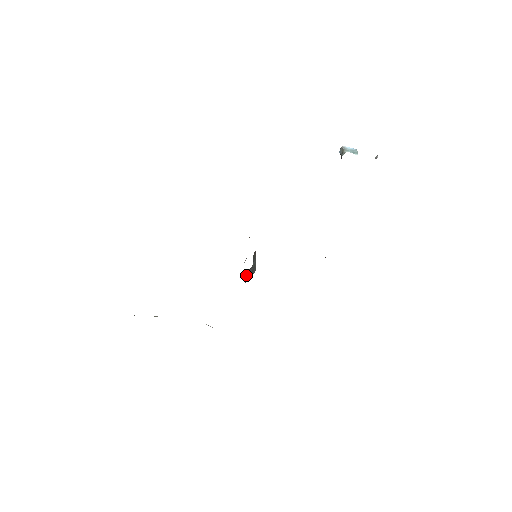
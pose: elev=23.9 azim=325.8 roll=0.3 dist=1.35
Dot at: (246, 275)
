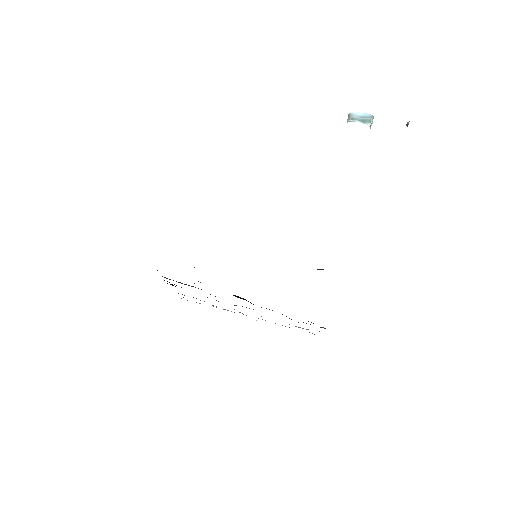
Dot at: occluded
